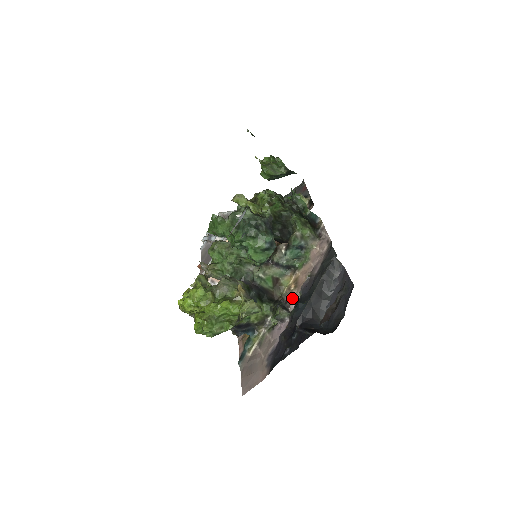
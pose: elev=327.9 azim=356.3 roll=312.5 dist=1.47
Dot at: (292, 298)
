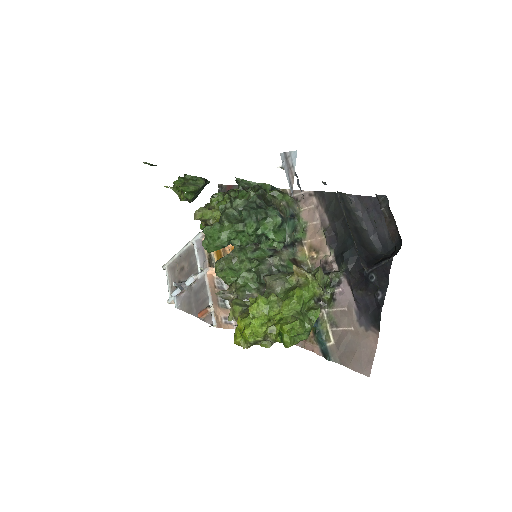
Dot at: (327, 260)
